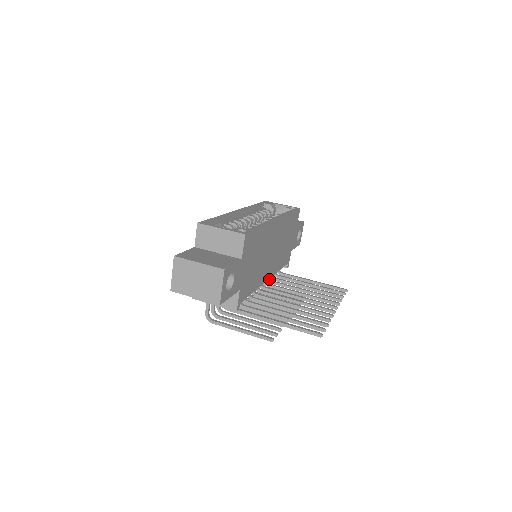
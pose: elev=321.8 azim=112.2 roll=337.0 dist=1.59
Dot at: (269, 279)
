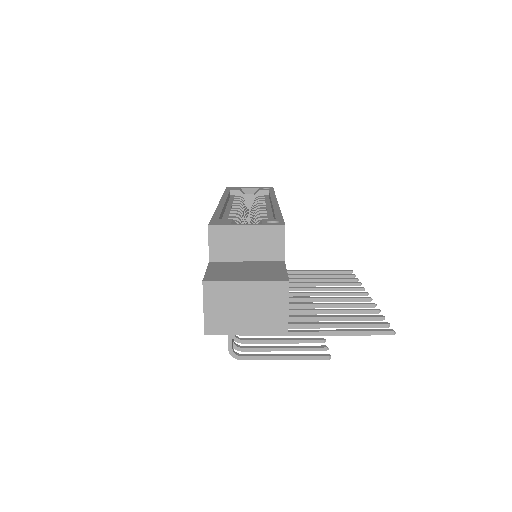
Dot at: occluded
